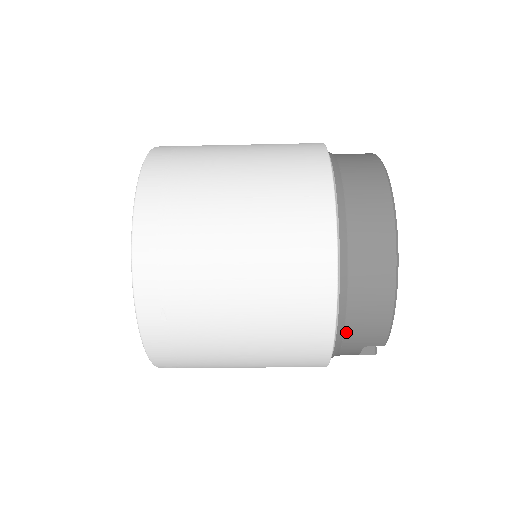
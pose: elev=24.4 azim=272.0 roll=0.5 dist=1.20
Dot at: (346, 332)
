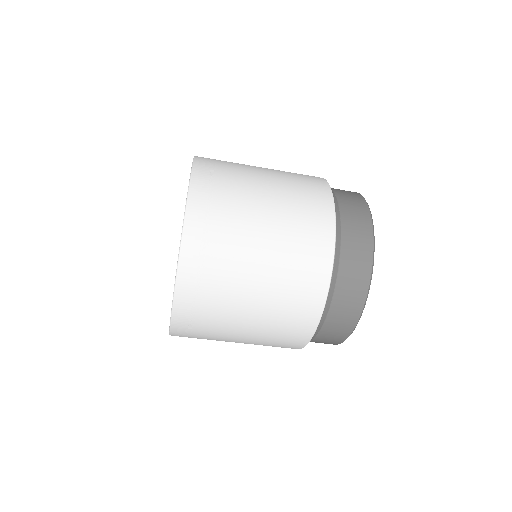
Dot at: (312, 340)
